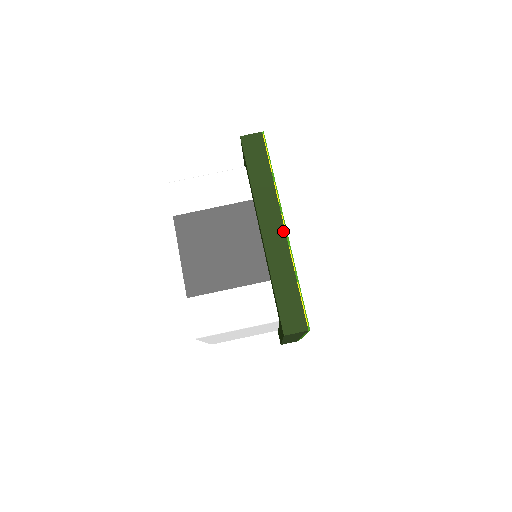
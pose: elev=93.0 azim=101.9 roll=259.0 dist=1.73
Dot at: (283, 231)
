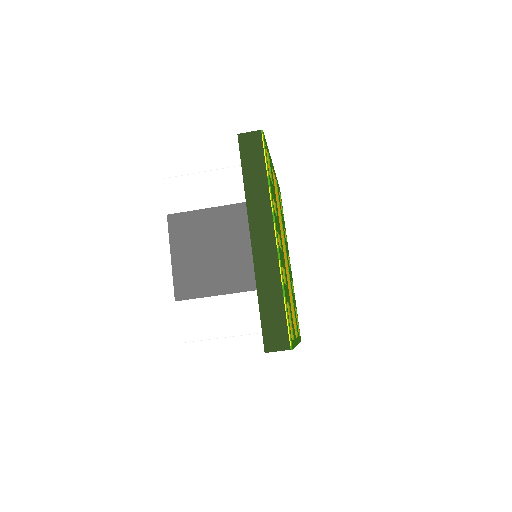
Dot at: (274, 241)
